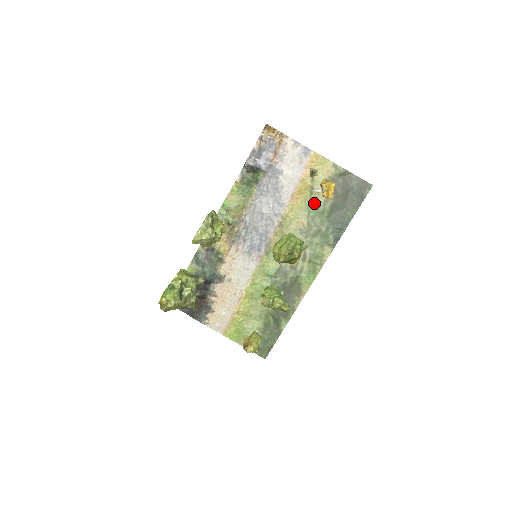
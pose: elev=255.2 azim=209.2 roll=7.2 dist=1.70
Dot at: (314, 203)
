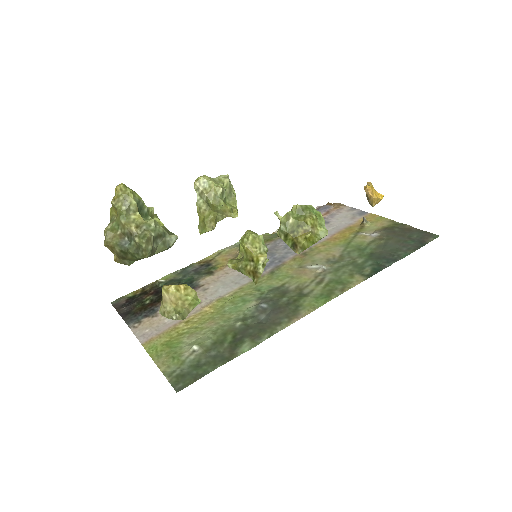
Dot at: (356, 242)
